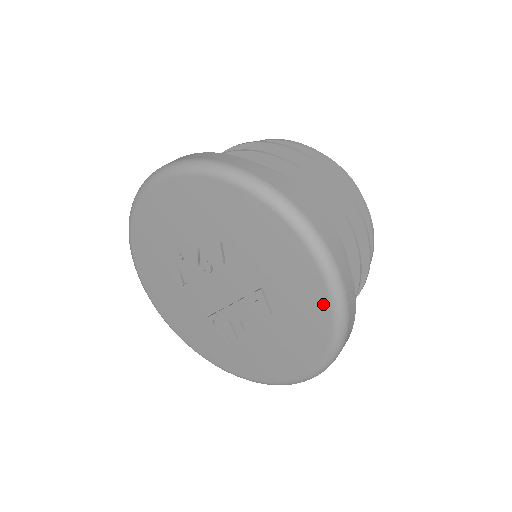
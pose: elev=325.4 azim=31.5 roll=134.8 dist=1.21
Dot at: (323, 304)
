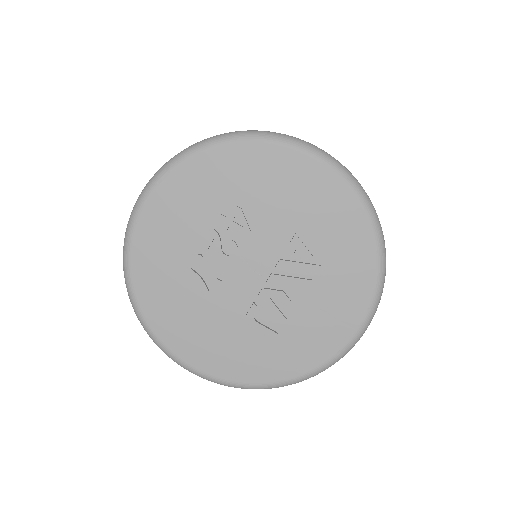
Dot at: (356, 212)
